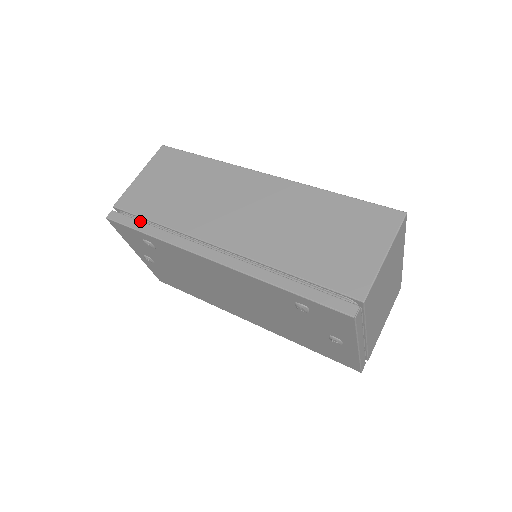
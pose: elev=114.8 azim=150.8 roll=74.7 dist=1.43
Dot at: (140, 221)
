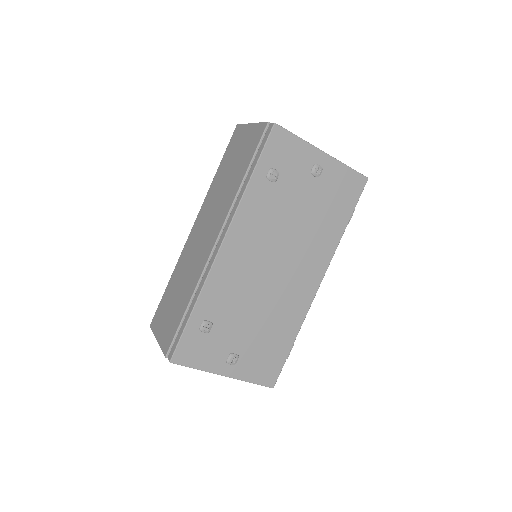
Dot at: (182, 324)
